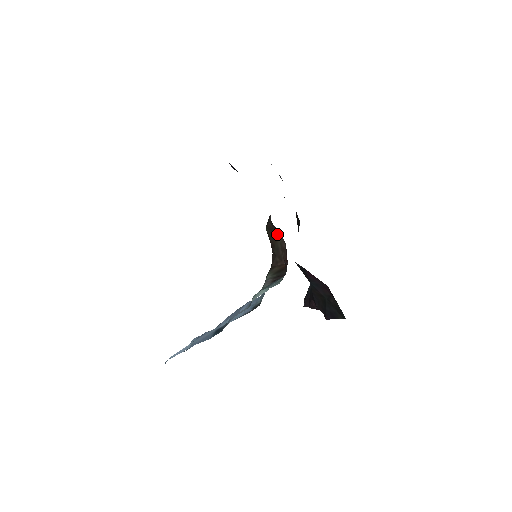
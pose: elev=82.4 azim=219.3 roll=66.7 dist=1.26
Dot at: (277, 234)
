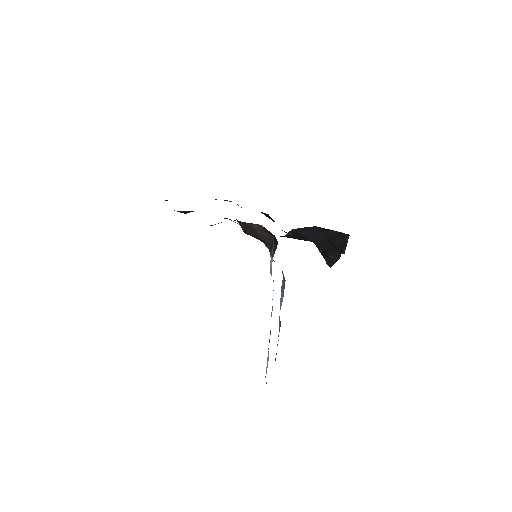
Dot at: (252, 227)
